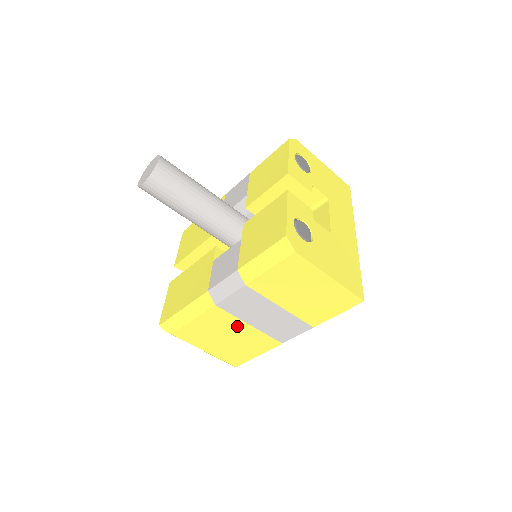
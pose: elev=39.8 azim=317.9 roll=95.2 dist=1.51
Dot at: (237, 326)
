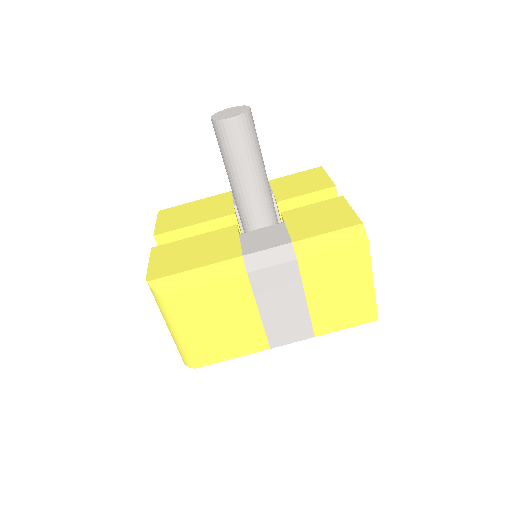
Dot at: (245, 309)
